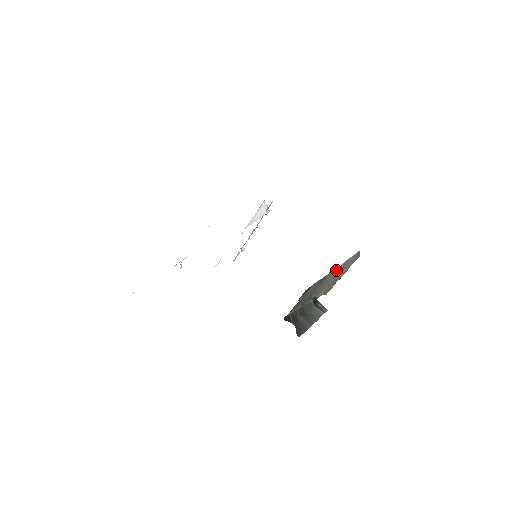
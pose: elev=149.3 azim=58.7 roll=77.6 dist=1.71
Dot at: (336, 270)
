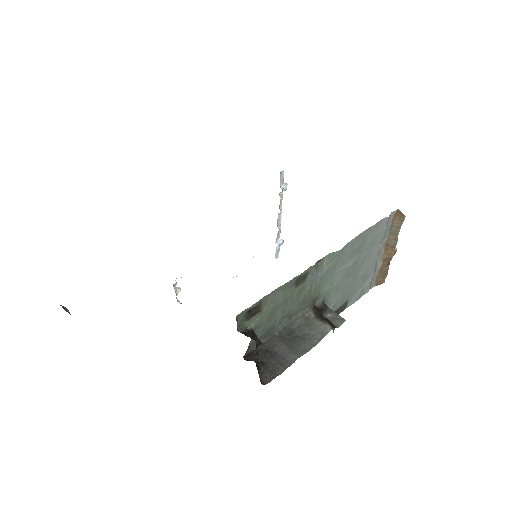
Dot at: (342, 255)
